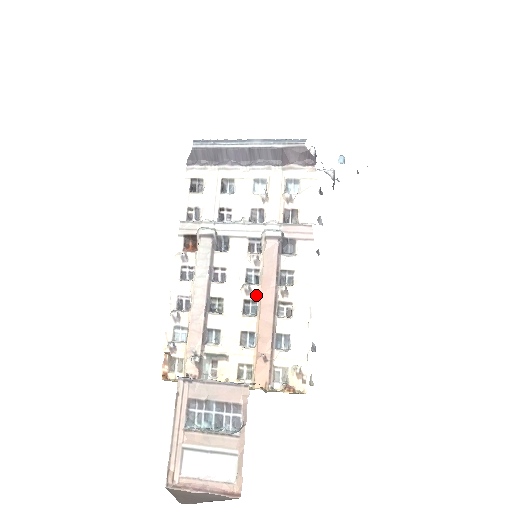
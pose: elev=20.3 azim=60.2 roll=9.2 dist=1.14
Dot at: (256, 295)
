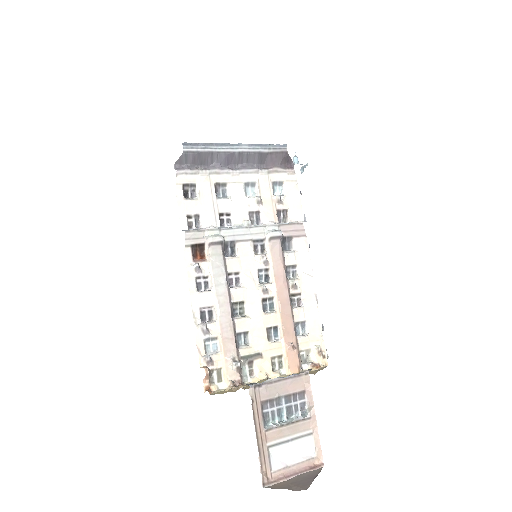
Dot at: (271, 292)
